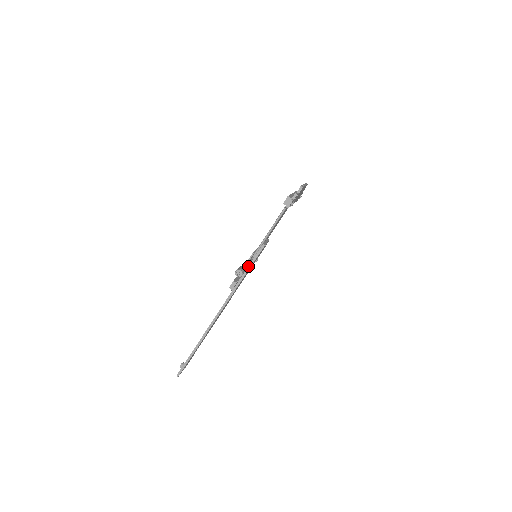
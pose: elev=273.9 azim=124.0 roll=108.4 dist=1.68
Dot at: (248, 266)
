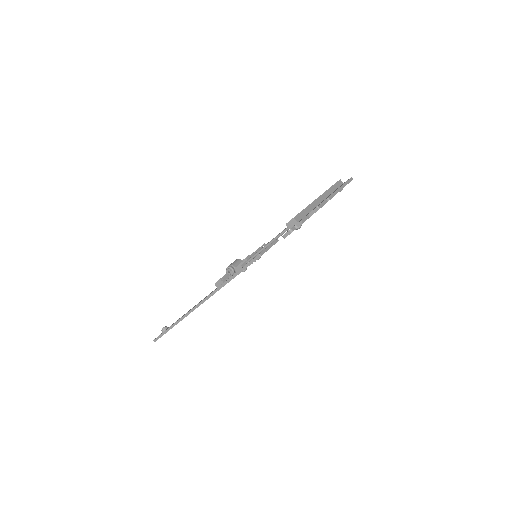
Dot at: (238, 270)
